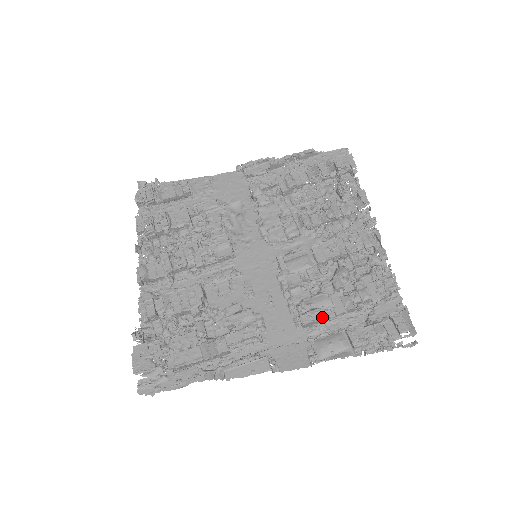
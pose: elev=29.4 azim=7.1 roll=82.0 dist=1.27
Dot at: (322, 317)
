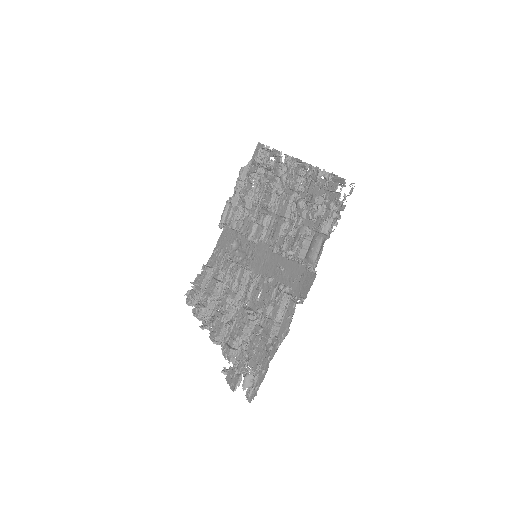
Dot at: (303, 241)
